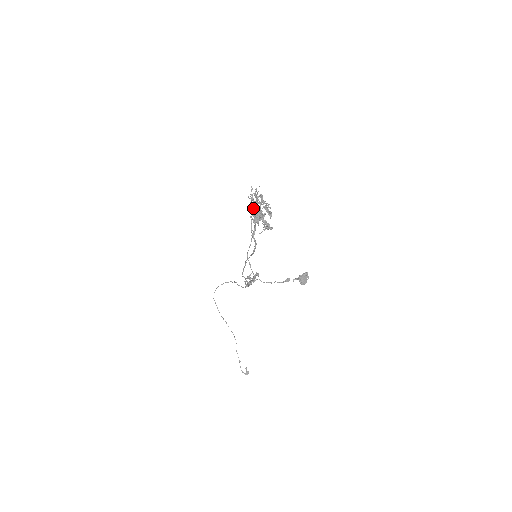
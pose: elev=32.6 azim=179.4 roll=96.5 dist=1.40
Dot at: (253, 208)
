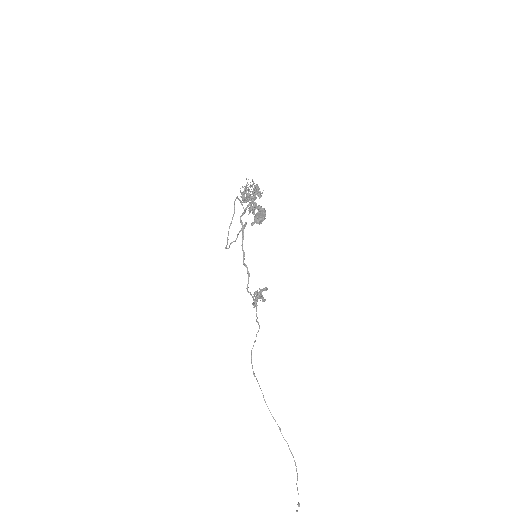
Dot at: (246, 196)
